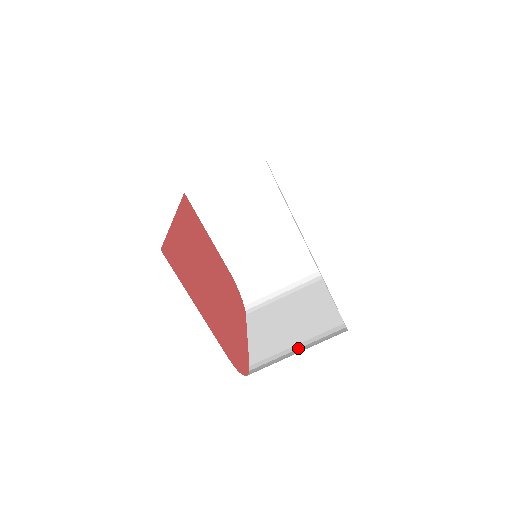
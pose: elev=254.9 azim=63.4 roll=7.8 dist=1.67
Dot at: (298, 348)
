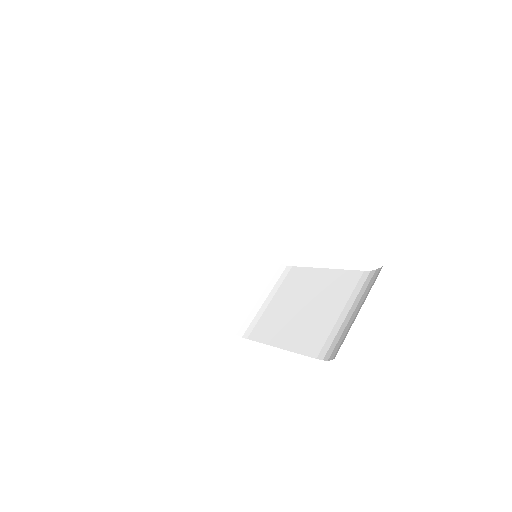
Dot at: (348, 312)
